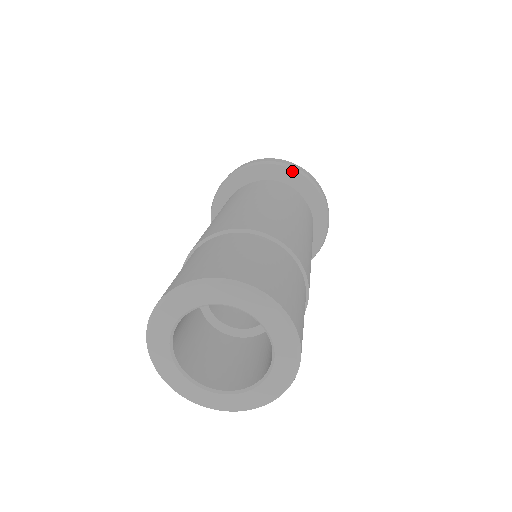
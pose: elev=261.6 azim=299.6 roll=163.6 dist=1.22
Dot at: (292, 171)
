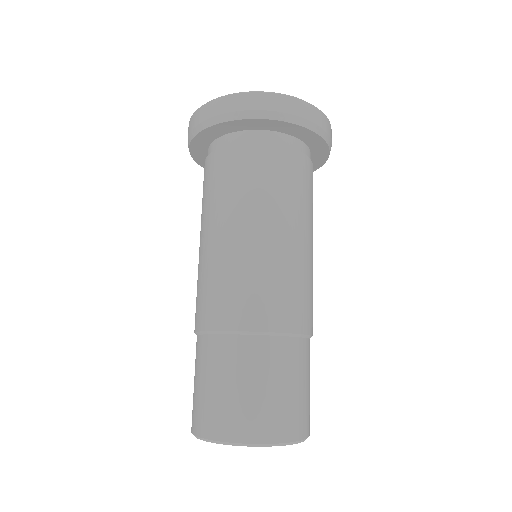
Dot at: (265, 120)
